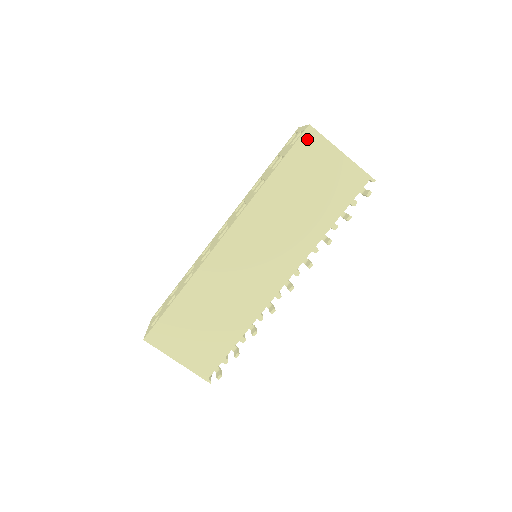
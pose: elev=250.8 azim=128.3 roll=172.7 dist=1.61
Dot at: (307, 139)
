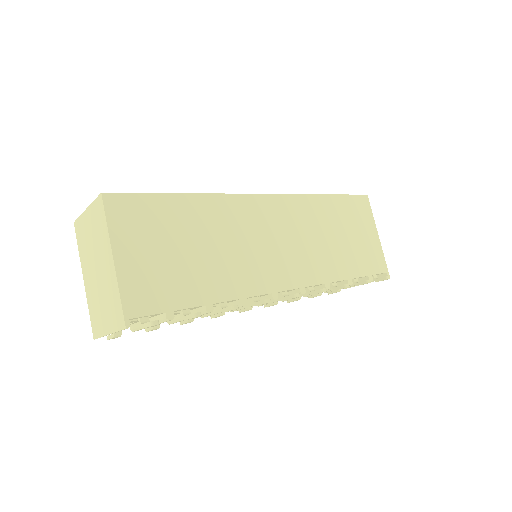
Dot at: (362, 201)
